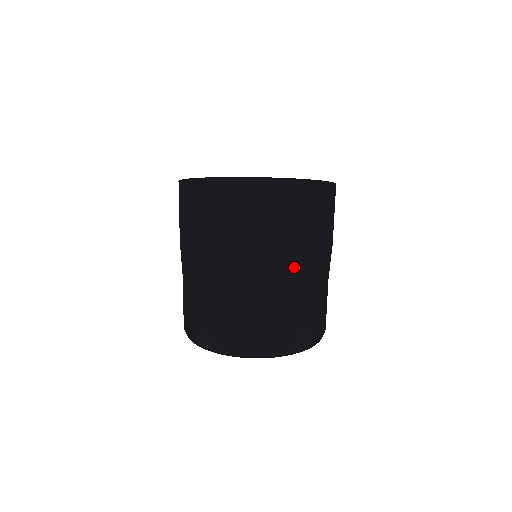
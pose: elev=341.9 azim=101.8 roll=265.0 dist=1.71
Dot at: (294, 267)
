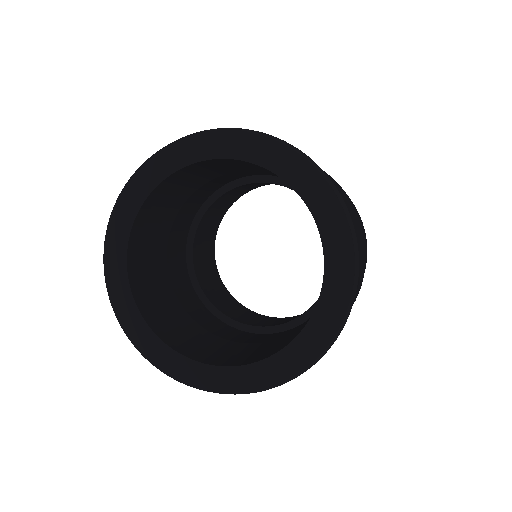
Dot at: occluded
